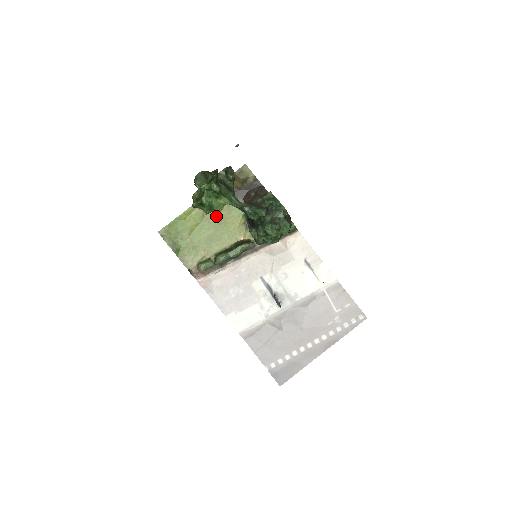
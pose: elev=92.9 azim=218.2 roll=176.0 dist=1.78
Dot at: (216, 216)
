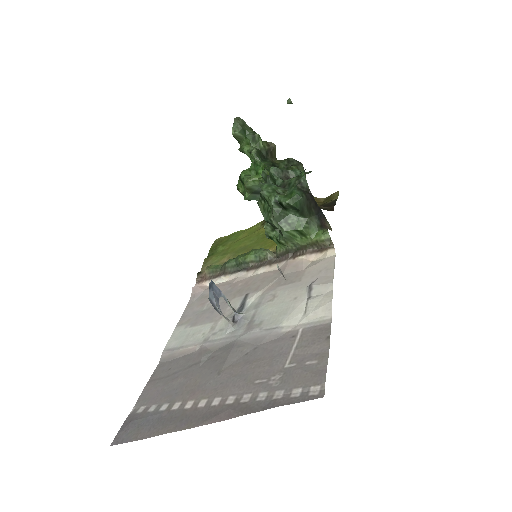
Dot at: occluded
